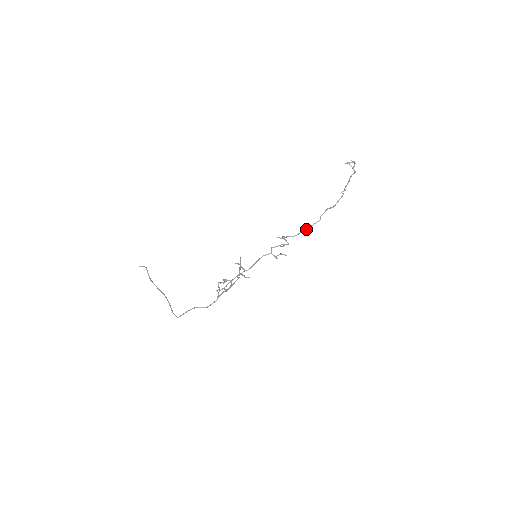
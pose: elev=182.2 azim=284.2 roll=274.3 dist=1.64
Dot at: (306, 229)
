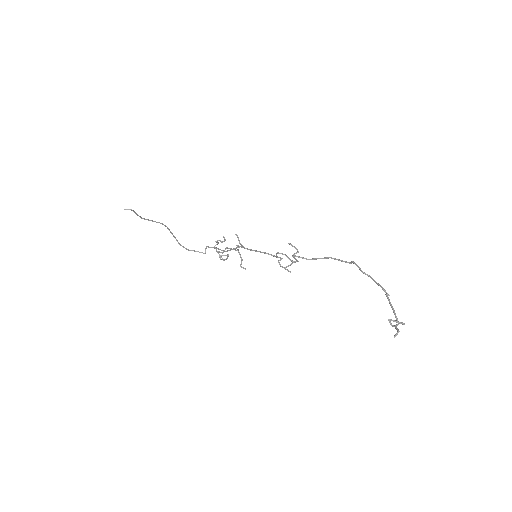
Dot at: (328, 258)
